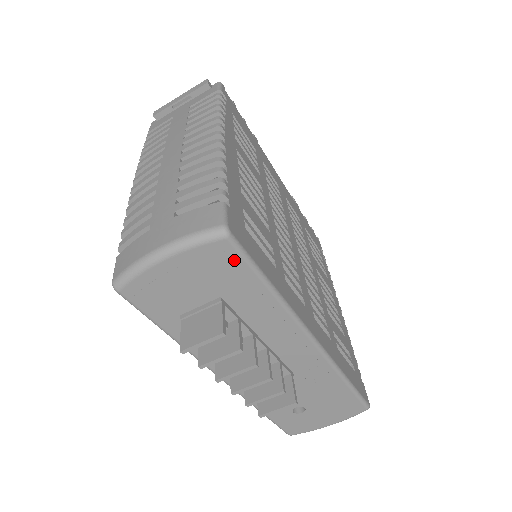
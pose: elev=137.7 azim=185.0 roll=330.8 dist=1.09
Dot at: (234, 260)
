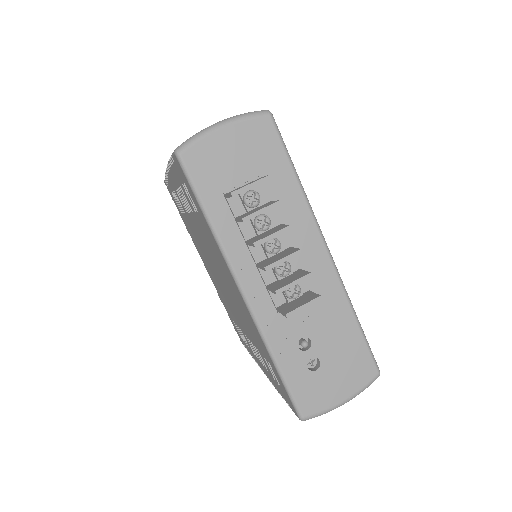
Dot at: (273, 138)
